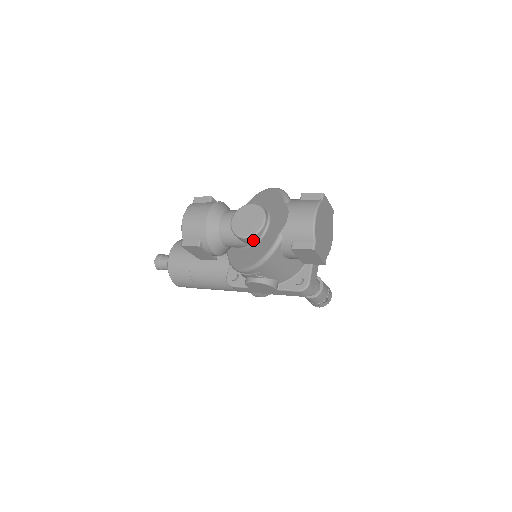
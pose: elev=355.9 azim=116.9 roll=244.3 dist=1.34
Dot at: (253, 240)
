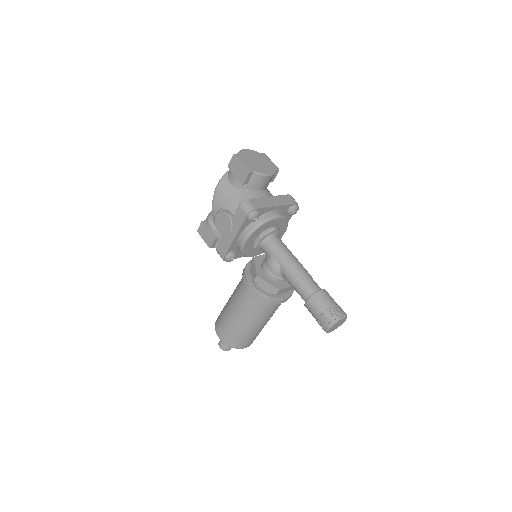
Dot at: occluded
